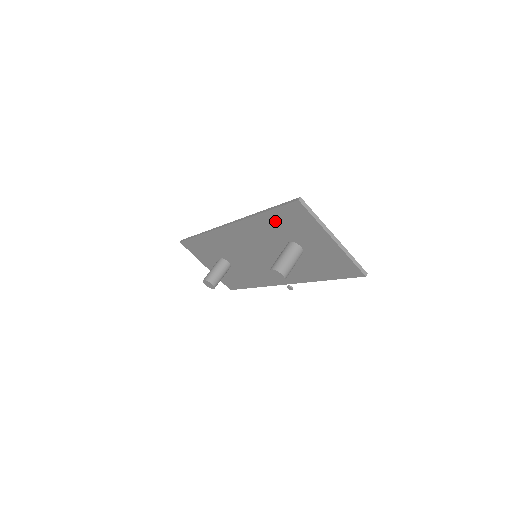
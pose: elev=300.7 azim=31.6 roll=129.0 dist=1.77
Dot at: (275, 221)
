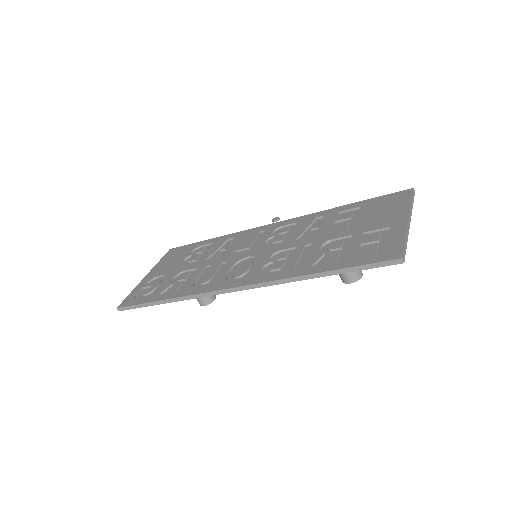
Dot at: occluded
